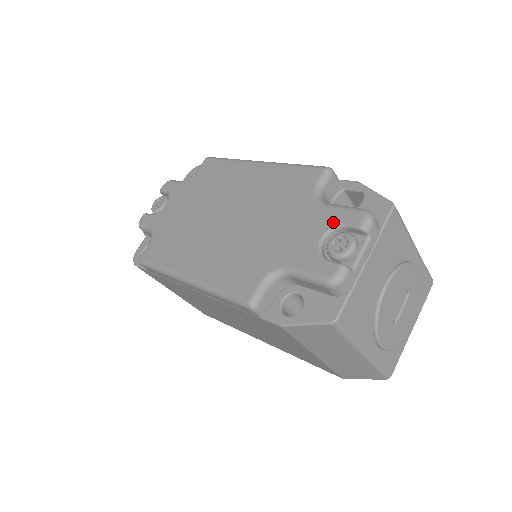
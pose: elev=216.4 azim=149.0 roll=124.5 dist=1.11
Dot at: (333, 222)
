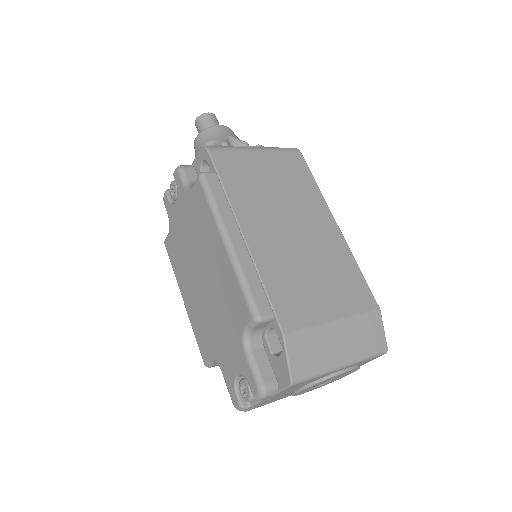
Dot at: (244, 373)
